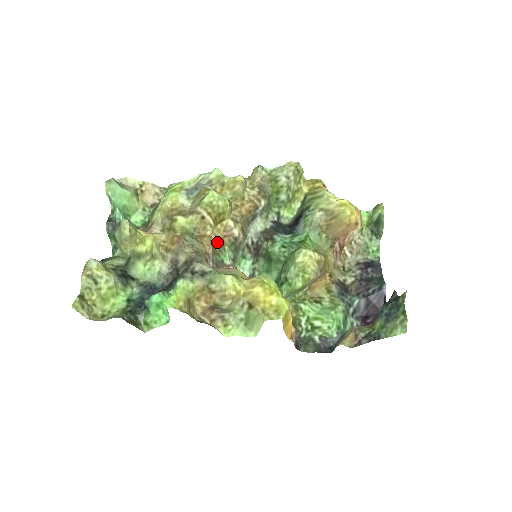
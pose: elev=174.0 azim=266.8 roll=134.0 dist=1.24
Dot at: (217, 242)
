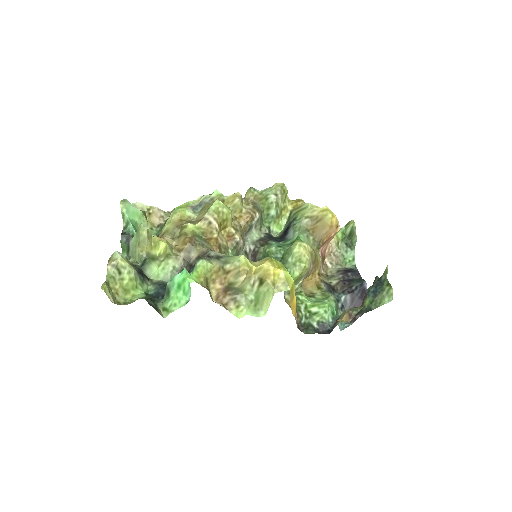
Dot at: (222, 244)
